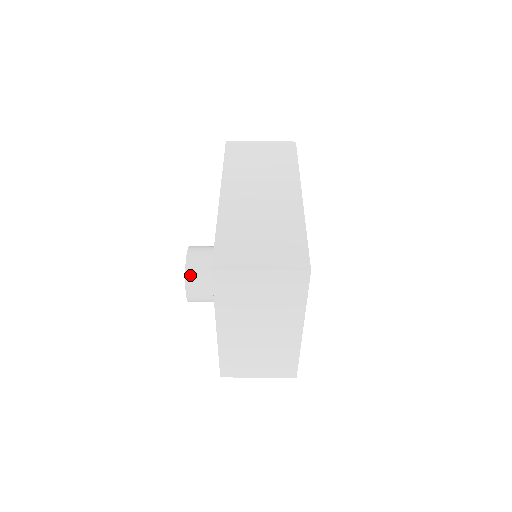
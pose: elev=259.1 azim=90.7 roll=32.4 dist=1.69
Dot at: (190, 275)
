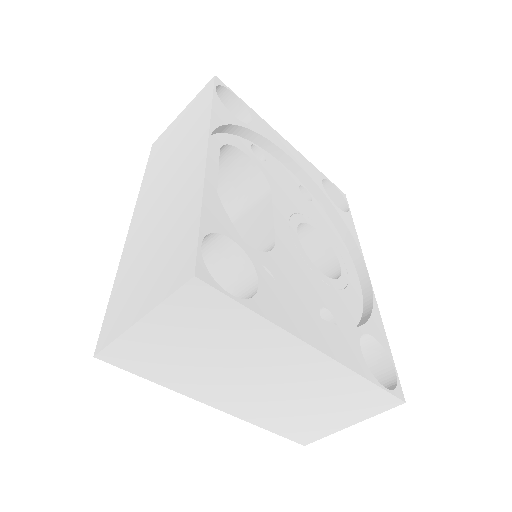
Dot at: occluded
